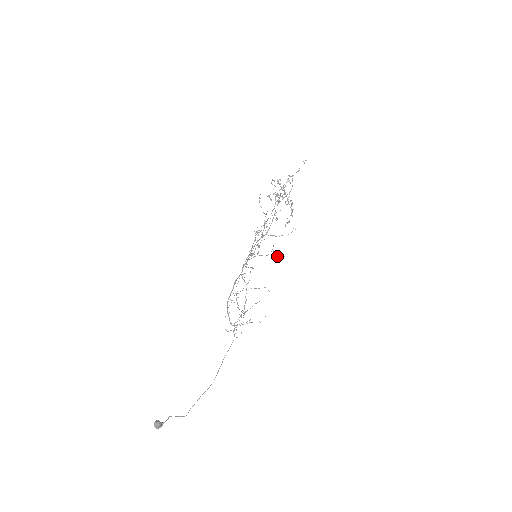
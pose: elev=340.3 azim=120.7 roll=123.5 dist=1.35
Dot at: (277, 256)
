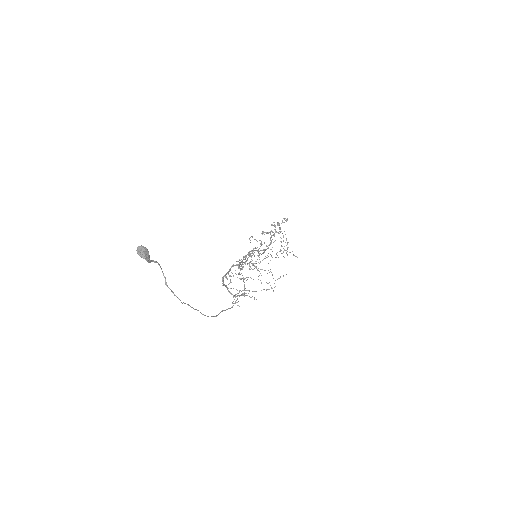
Dot at: occluded
